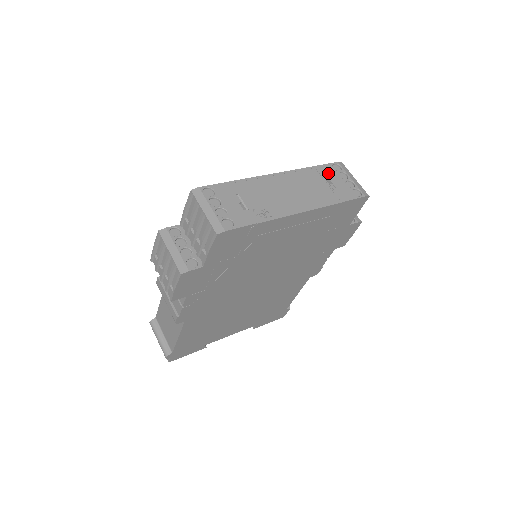
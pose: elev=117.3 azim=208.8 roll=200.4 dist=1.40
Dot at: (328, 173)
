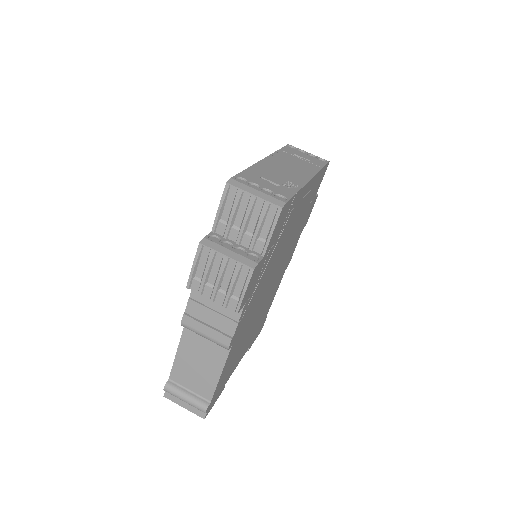
Dot at: (292, 152)
